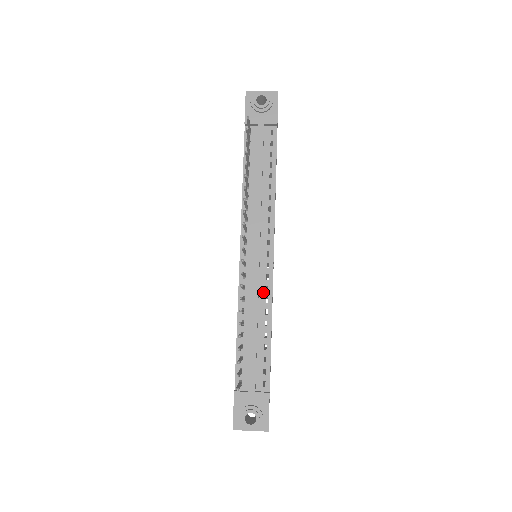
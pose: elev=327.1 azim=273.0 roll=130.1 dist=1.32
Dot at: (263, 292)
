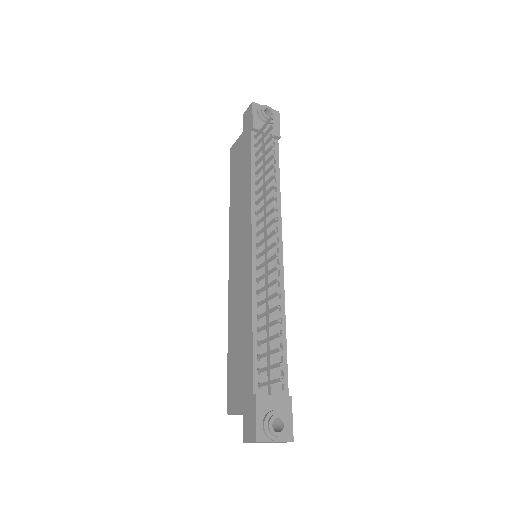
Dot at: (276, 288)
